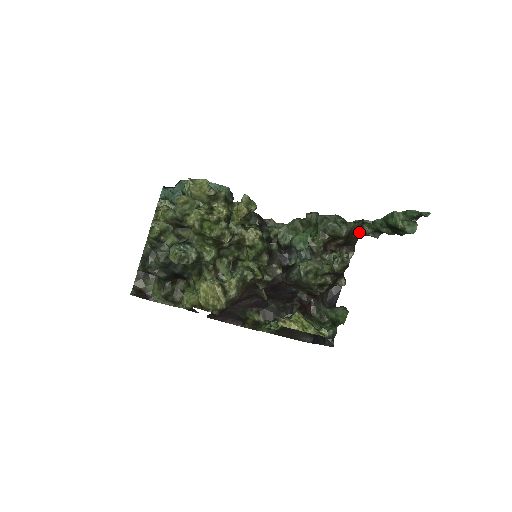
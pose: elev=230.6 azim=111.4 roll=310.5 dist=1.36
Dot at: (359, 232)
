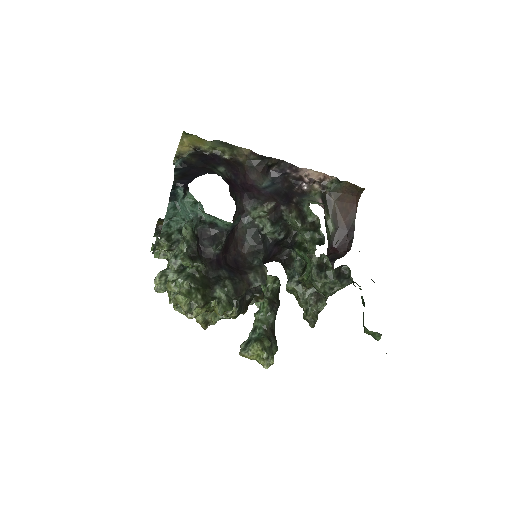
Dot at: occluded
